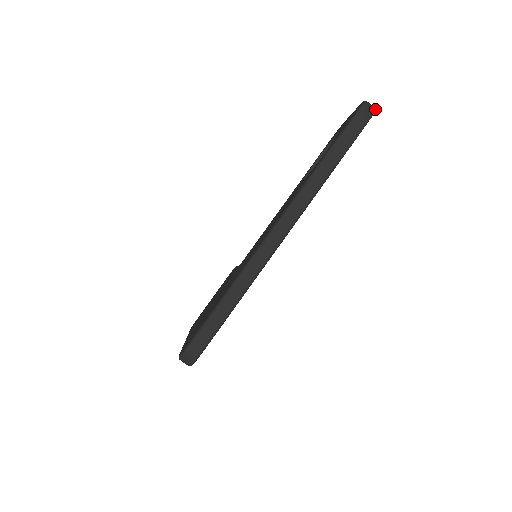
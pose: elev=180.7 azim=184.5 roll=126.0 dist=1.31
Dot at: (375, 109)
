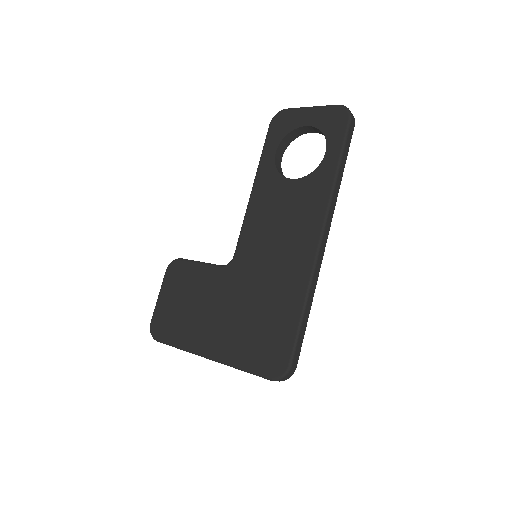
Dot at: occluded
